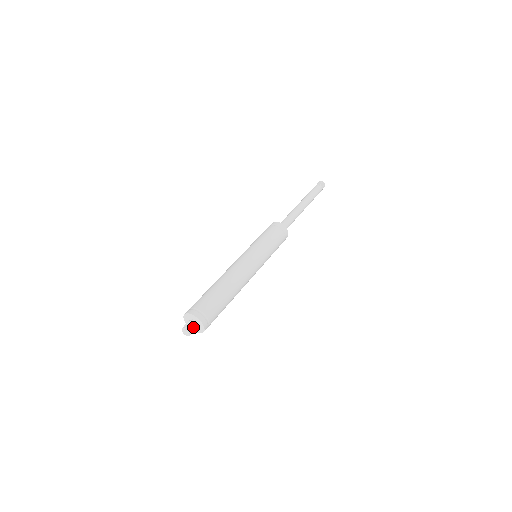
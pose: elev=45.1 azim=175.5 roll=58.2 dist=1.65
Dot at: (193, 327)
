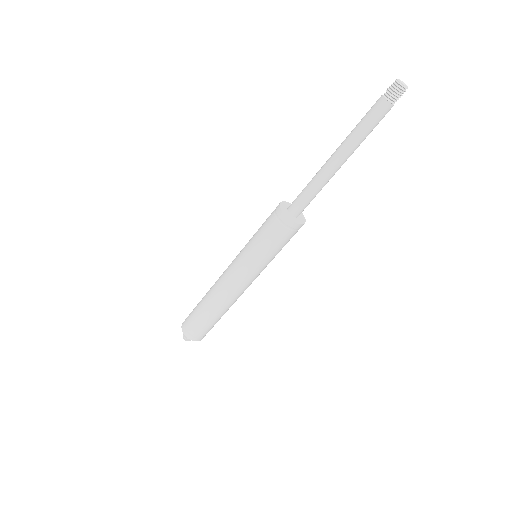
Dot at: occluded
